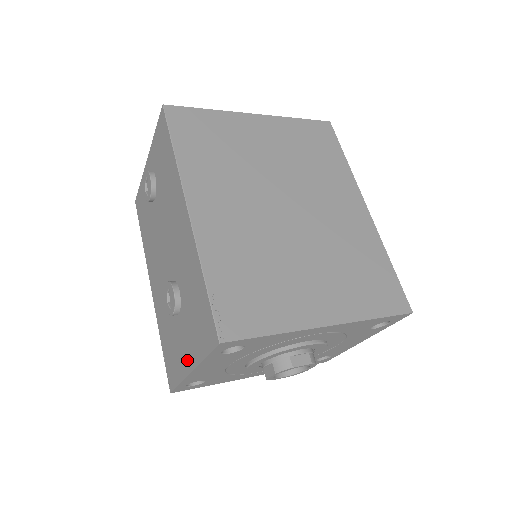
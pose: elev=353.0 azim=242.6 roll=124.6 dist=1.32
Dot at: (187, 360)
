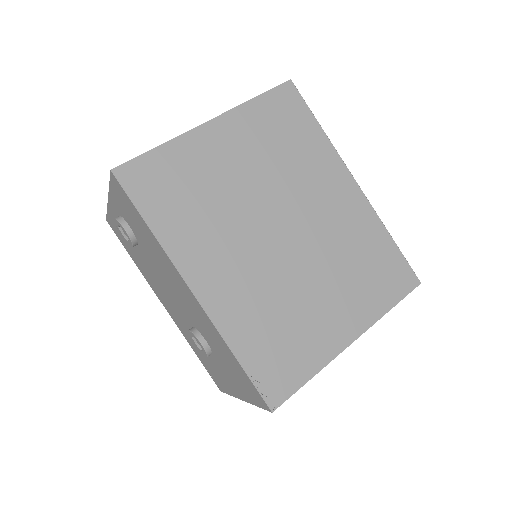
Dot at: (234, 390)
